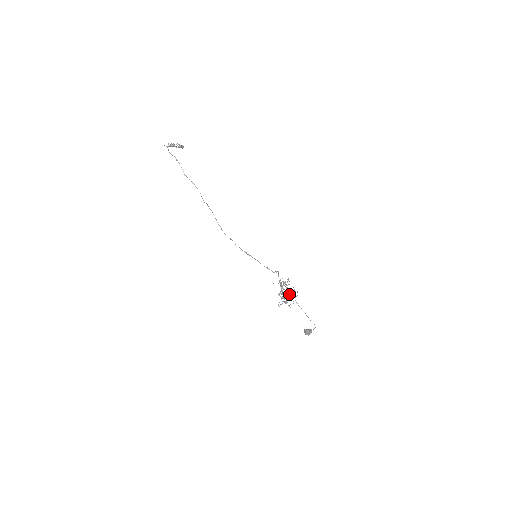
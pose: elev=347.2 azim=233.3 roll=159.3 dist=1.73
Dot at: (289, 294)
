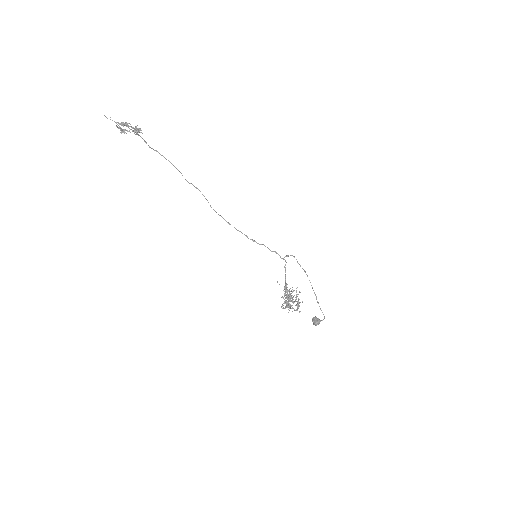
Dot at: (293, 301)
